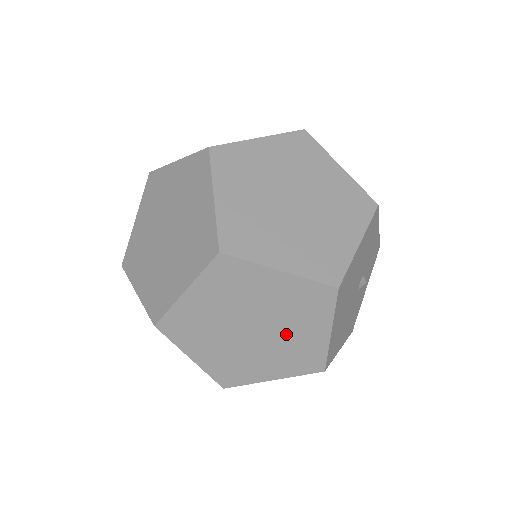
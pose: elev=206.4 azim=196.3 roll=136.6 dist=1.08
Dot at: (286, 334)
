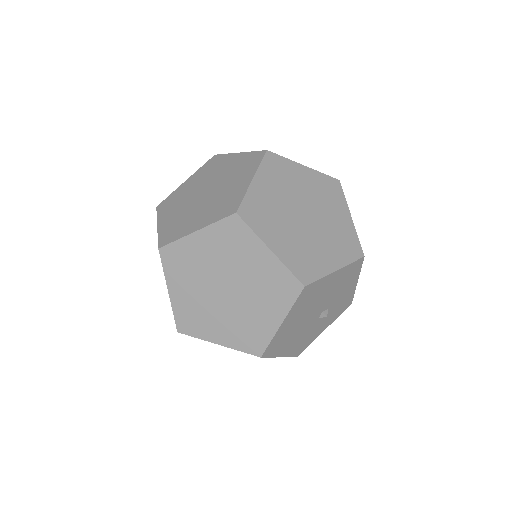
Dot at: (248, 307)
